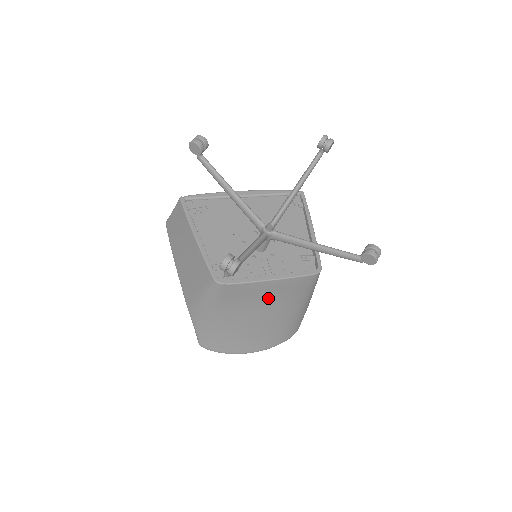
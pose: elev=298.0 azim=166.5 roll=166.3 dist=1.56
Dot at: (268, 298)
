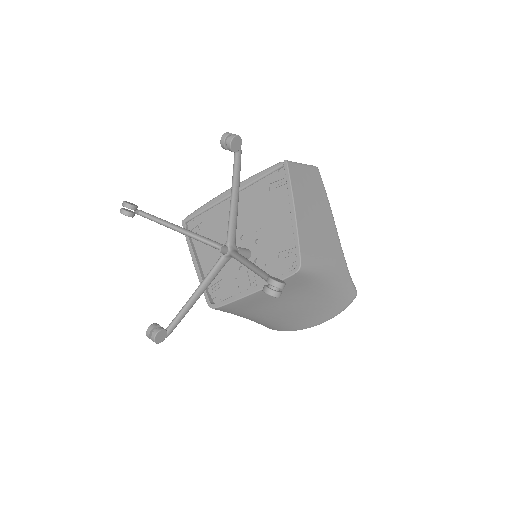
Dot at: (272, 299)
